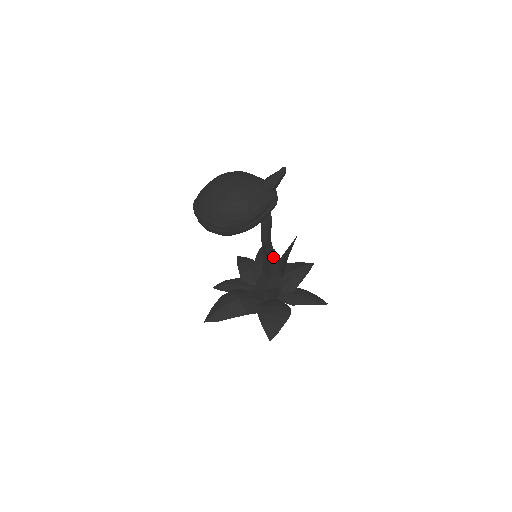
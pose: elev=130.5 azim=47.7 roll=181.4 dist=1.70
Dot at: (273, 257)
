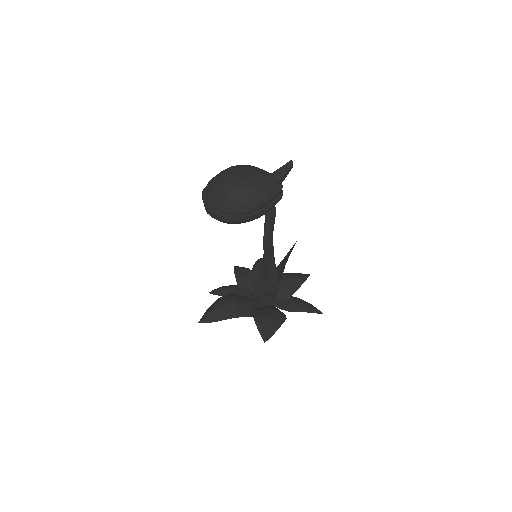
Dot at: (272, 258)
